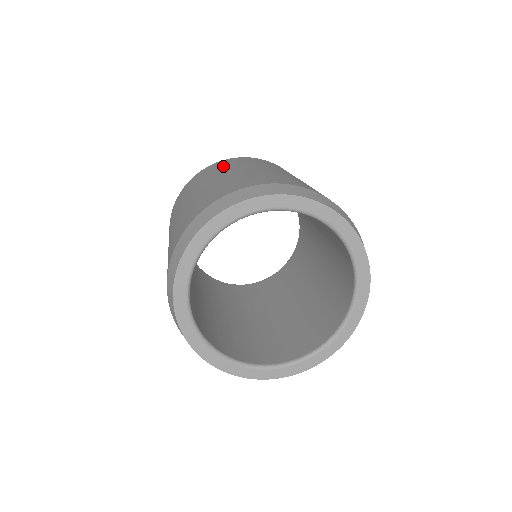
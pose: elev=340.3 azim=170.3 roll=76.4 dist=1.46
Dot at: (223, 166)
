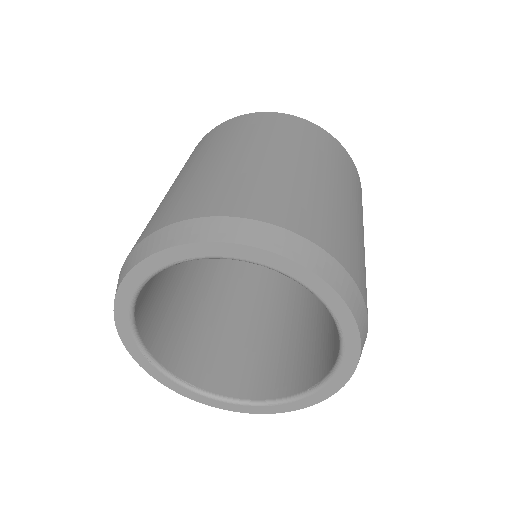
Dot at: (198, 150)
